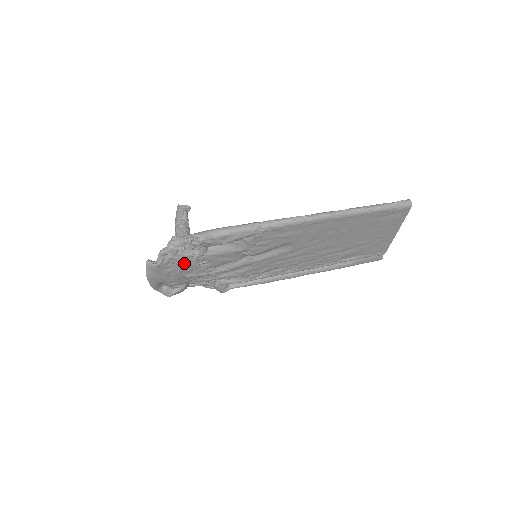
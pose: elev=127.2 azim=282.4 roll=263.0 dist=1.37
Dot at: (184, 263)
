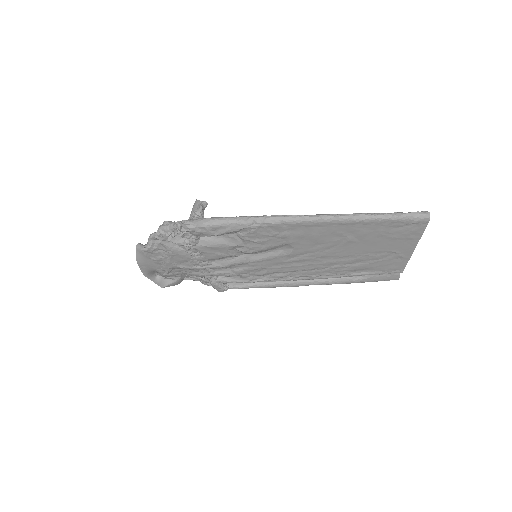
Dot at: (175, 251)
